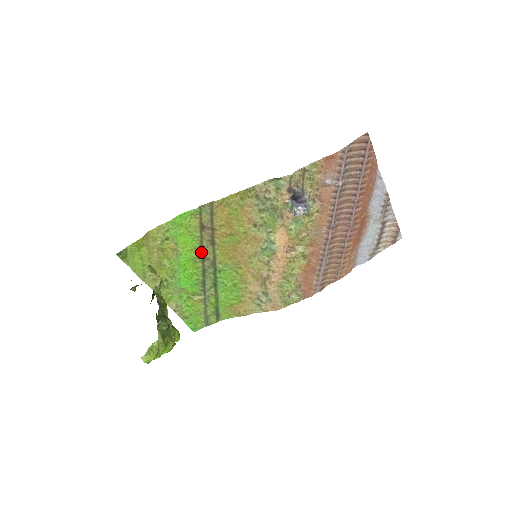
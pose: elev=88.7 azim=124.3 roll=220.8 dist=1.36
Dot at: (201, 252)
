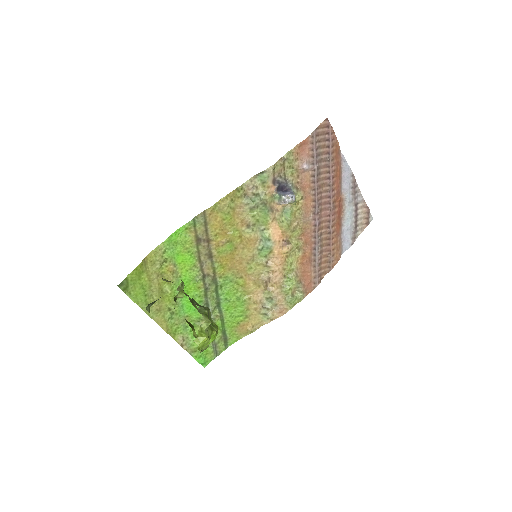
Dot at: (200, 269)
